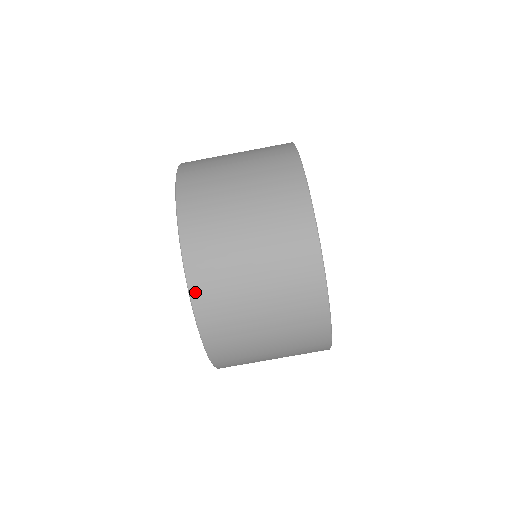
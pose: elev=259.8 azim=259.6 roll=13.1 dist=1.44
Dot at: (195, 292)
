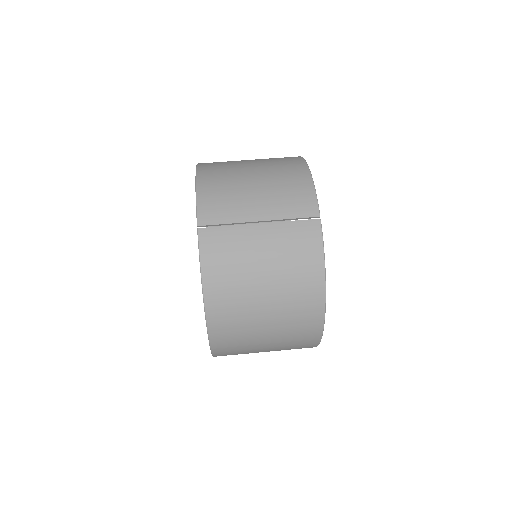
Dot at: occluded
